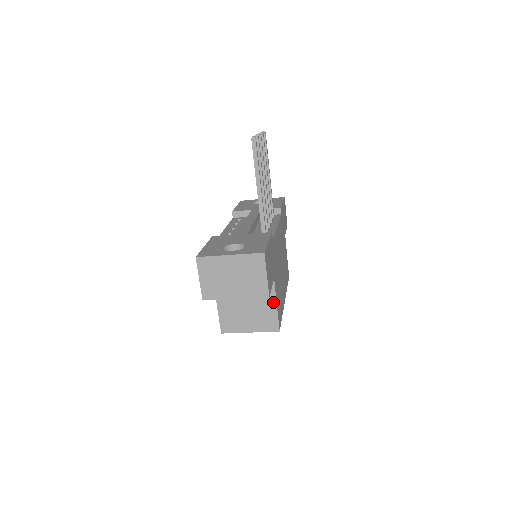
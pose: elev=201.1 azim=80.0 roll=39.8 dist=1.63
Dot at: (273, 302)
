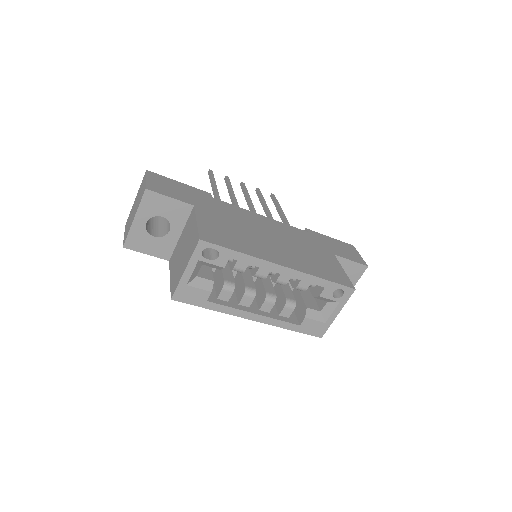
Dot at: (195, 223)
